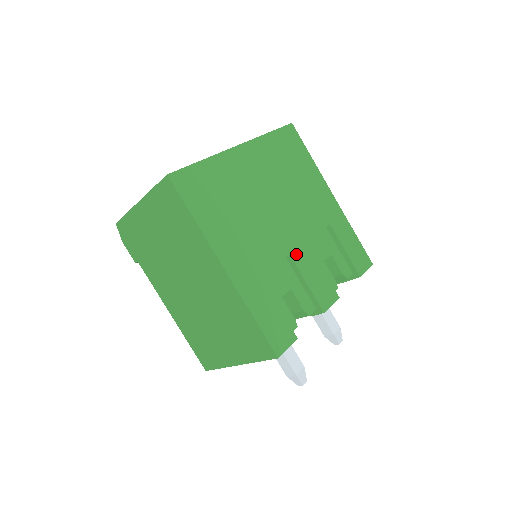
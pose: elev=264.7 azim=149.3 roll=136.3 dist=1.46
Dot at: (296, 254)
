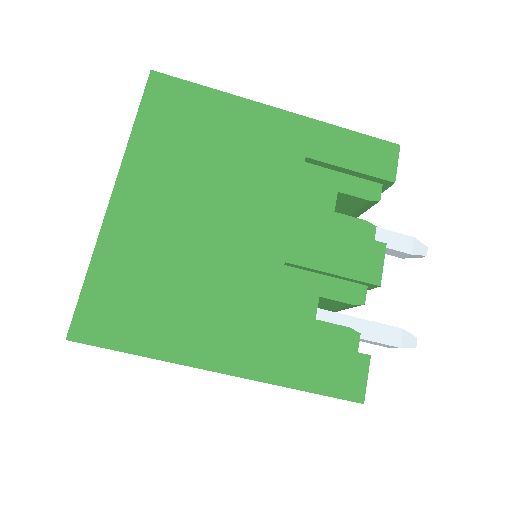
Dot at: (292, 252)
